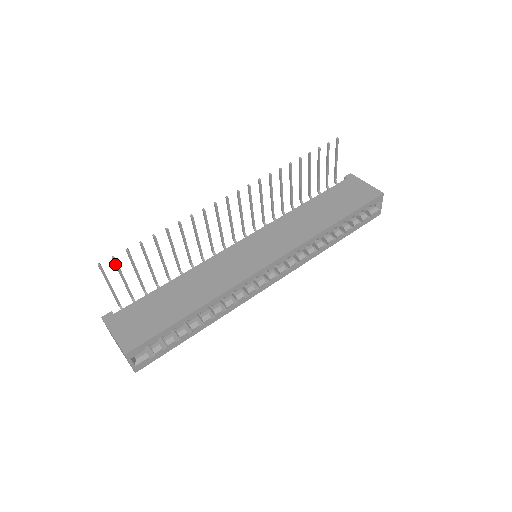
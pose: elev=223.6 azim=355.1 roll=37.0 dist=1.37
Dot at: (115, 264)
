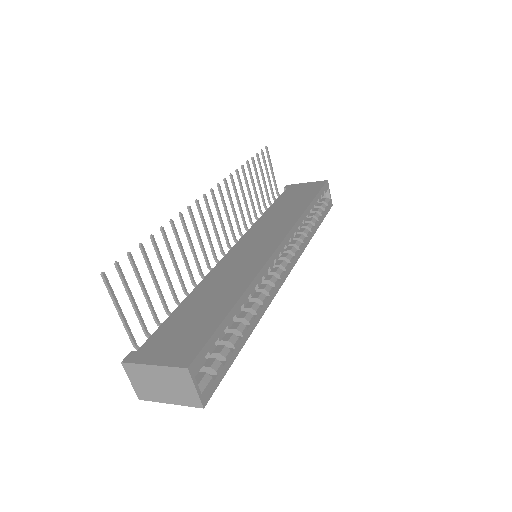
Dot at: (120, 275)
